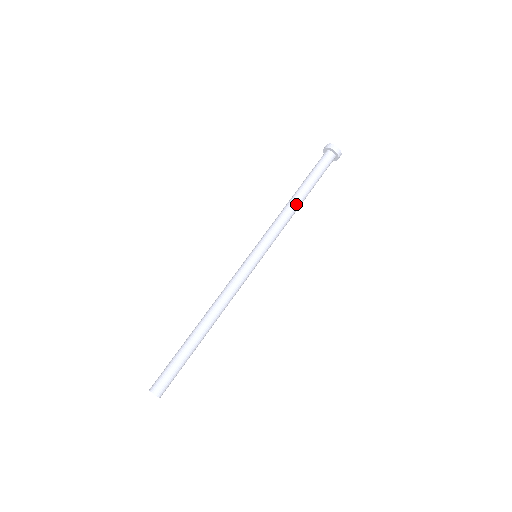
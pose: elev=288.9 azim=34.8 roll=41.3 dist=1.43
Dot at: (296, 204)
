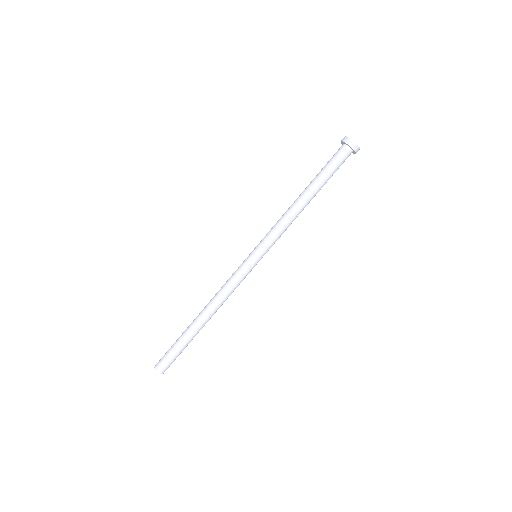
Dot at: occluded
